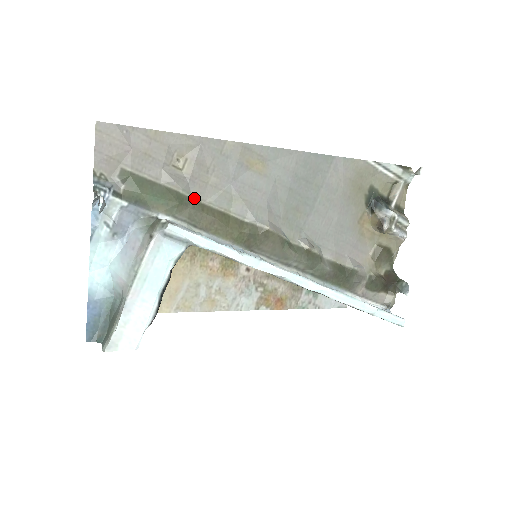
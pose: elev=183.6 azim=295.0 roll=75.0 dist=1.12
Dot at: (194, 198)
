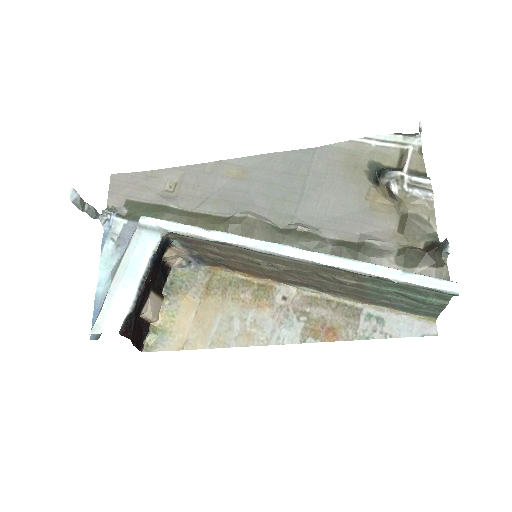
Dot at: (182, 209)
